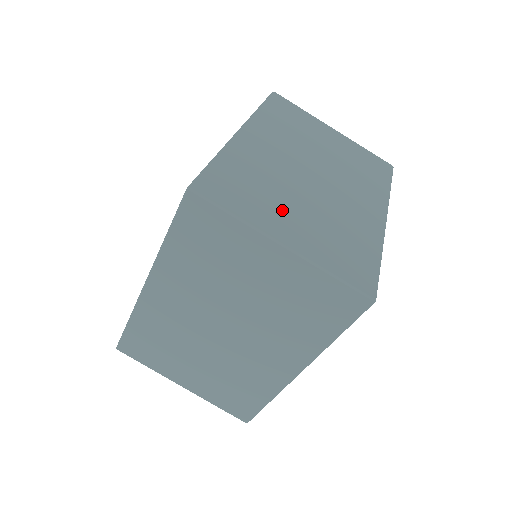
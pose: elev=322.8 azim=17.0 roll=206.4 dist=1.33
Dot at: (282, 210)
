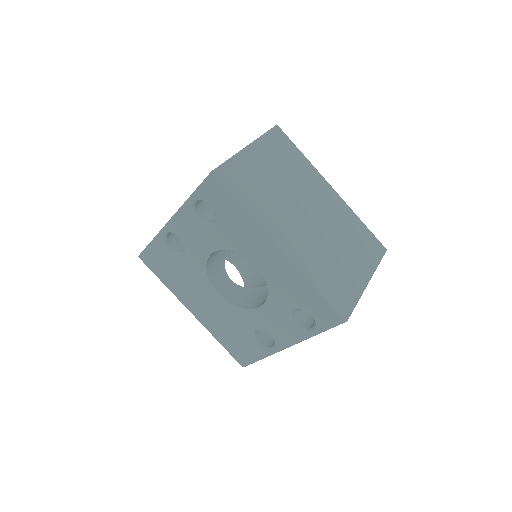
Dot at: (347, 266)
